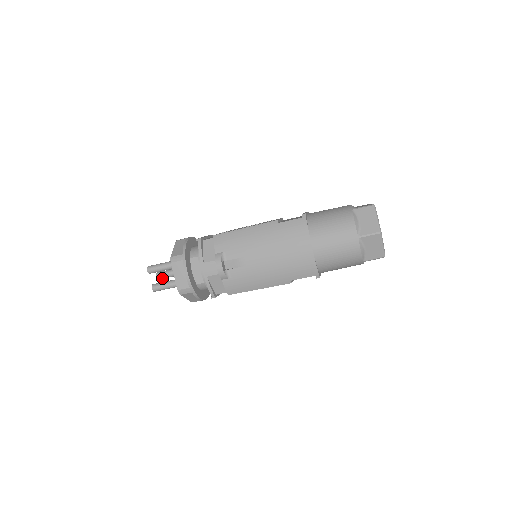
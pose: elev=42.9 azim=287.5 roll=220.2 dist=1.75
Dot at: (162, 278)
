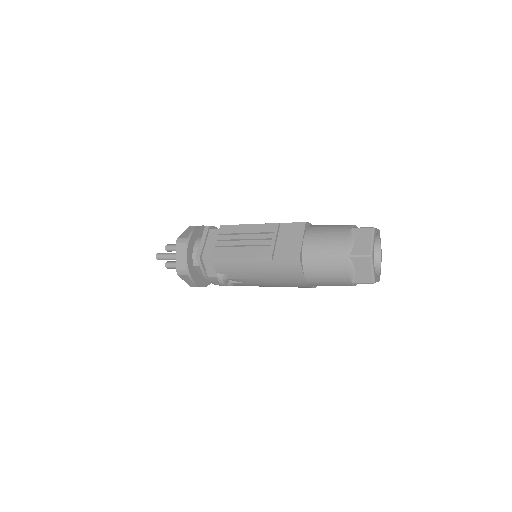
Dot at: occluded
